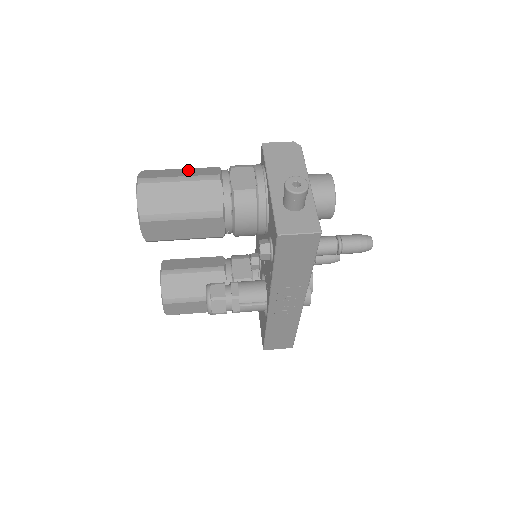
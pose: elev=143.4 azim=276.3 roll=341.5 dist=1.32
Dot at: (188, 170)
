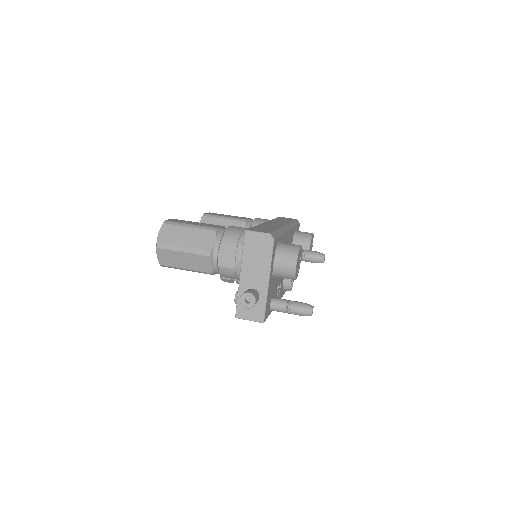
Dot at: (193, 233)
